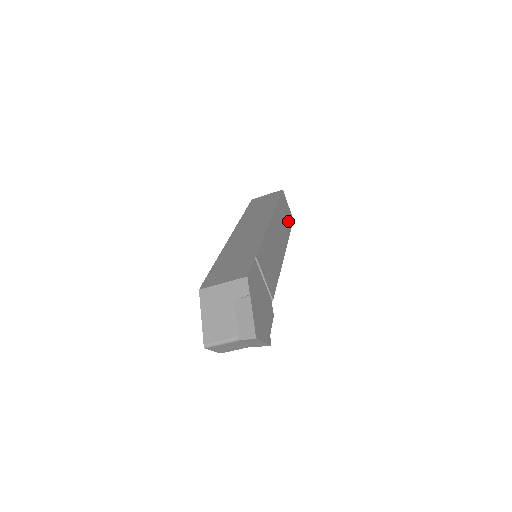
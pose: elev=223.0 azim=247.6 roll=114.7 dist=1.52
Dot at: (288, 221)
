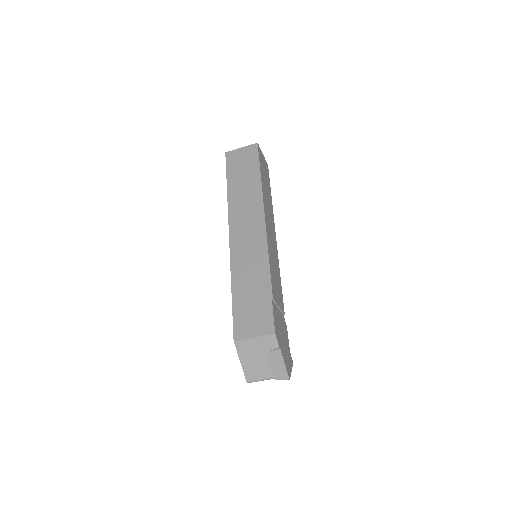
Dot at: (267, 180)
